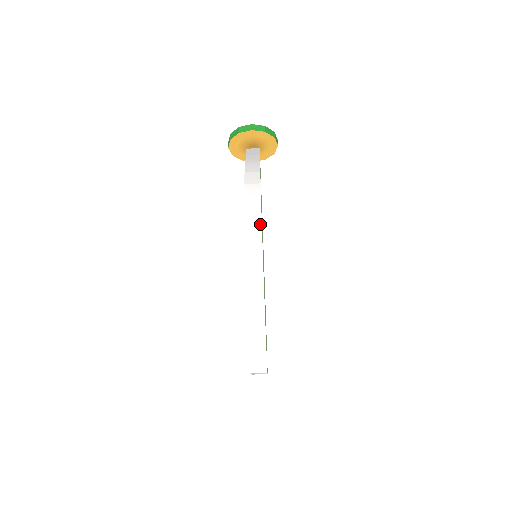
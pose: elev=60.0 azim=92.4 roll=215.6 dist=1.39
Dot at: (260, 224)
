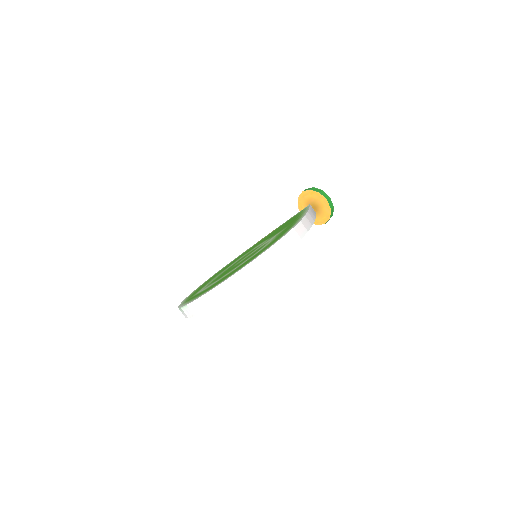
Dot at: (297, 241)
